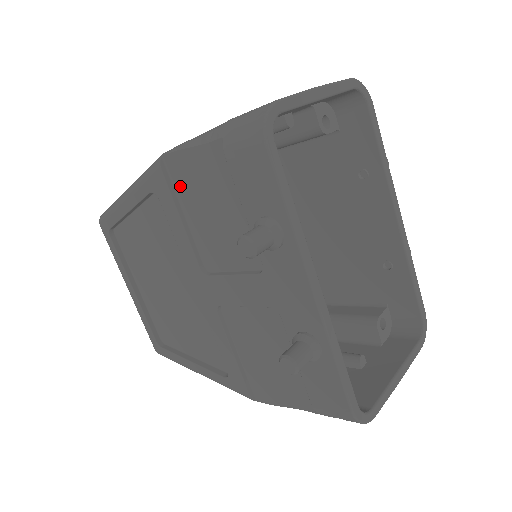
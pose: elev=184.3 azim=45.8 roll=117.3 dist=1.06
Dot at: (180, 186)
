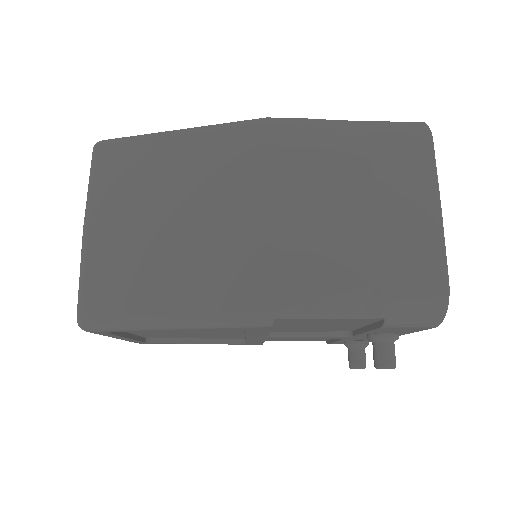
Dot at: (285, 323)
